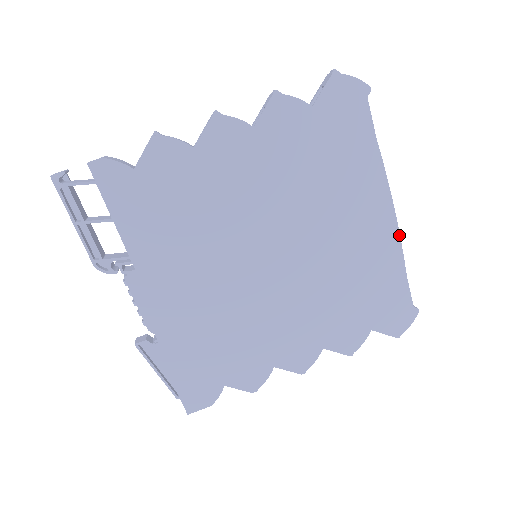
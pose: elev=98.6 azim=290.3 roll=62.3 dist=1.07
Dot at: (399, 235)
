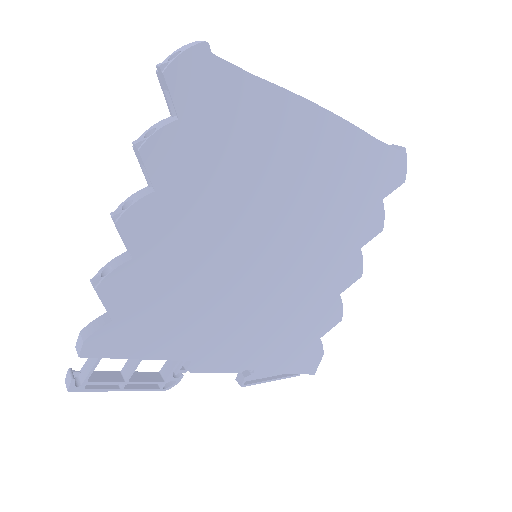
Dot at: (343, 120)
